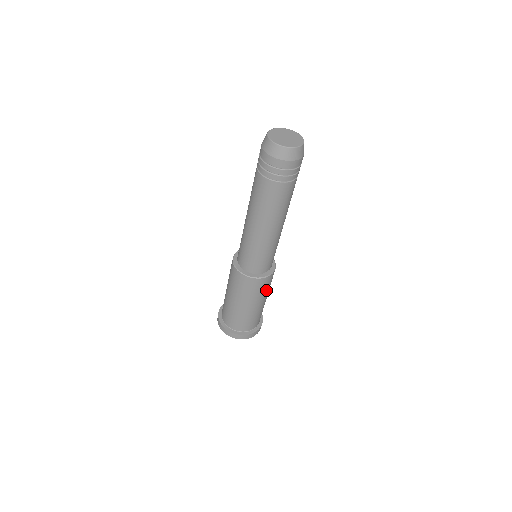
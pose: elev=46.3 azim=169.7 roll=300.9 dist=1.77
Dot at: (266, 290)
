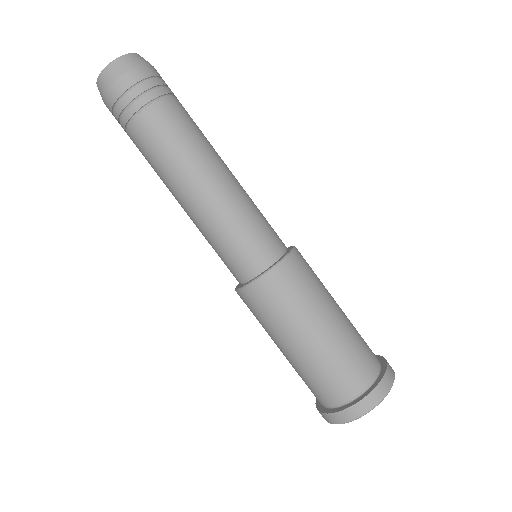
Dot at: (307, 293)
